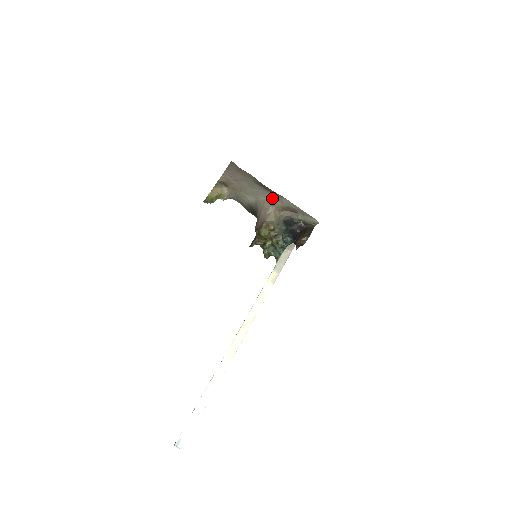
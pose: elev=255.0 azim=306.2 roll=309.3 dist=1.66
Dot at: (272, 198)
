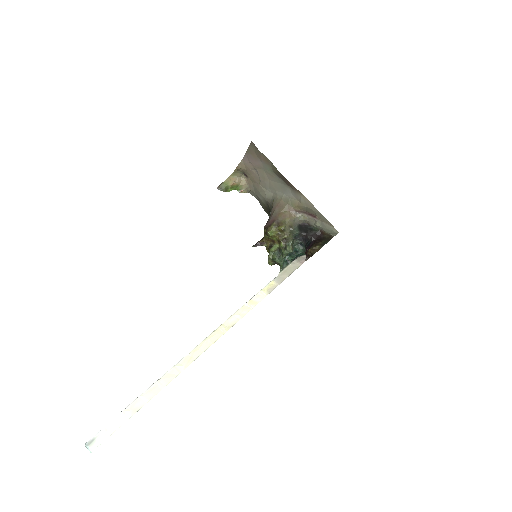
Dot at: (290, 194)
